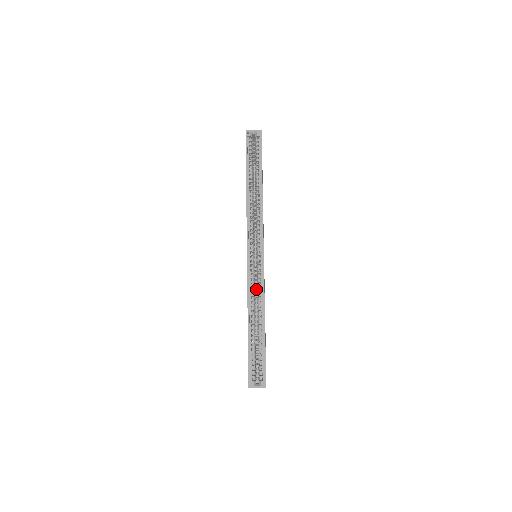
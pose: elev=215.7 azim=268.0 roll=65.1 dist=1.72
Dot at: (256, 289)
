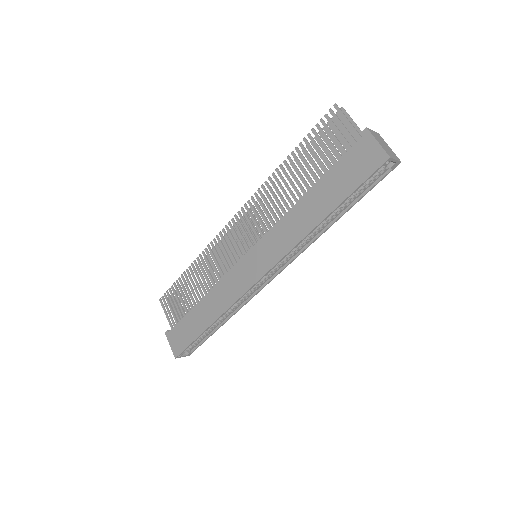
Dot at: occluded
